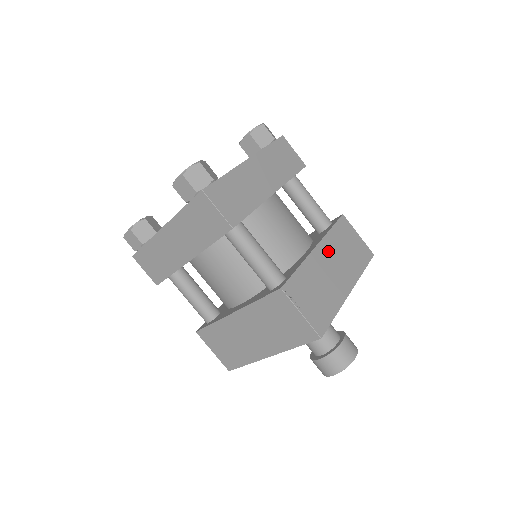
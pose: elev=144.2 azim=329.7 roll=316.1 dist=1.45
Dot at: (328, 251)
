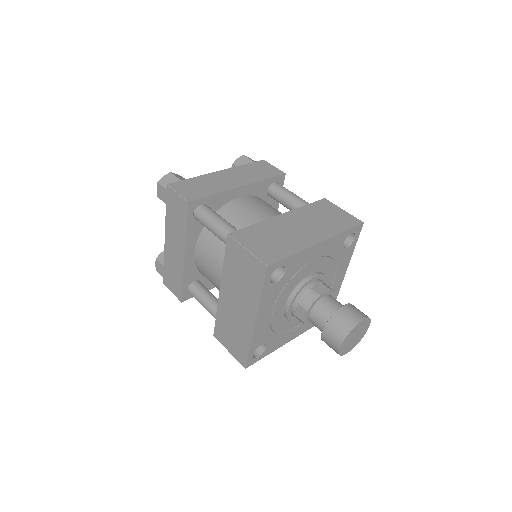
Dot at: (296, 217)
